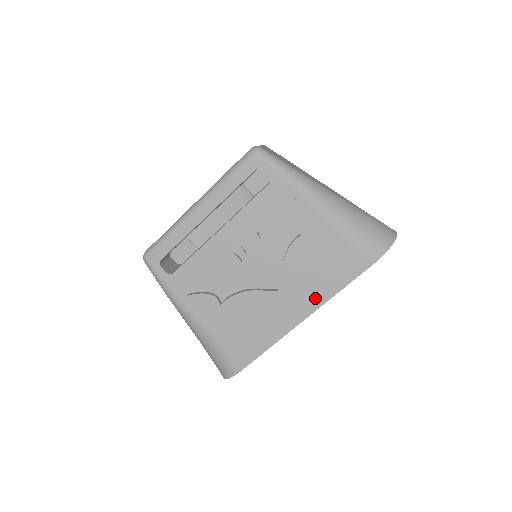
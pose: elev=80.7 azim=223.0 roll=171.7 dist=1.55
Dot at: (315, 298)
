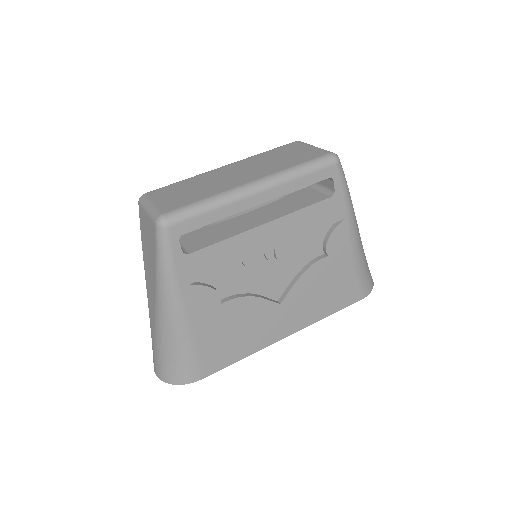
Dot at: (306, 319)
